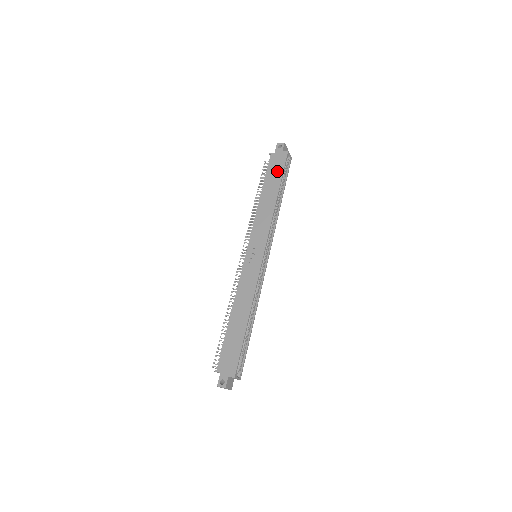
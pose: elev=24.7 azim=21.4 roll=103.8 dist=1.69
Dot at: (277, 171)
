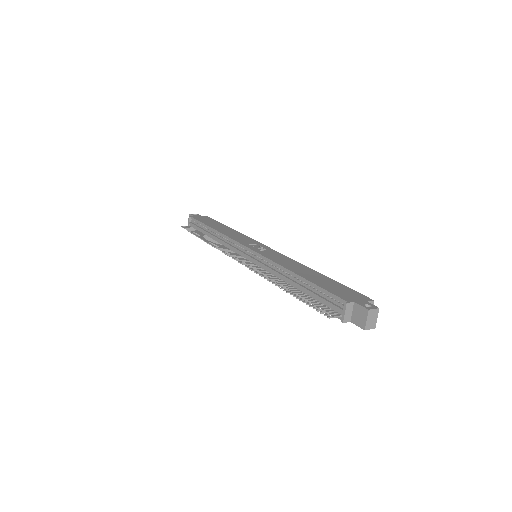
Dot at: (211, 221)
